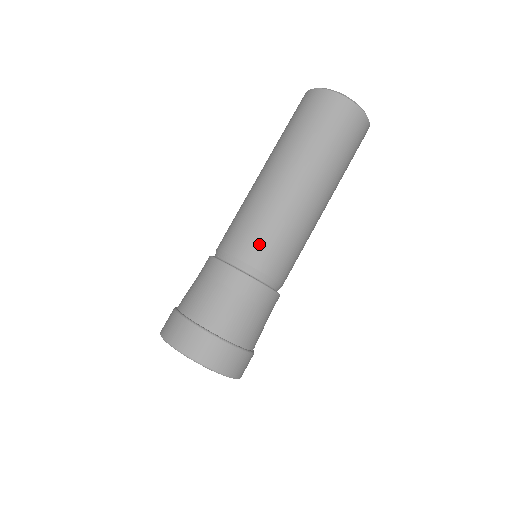
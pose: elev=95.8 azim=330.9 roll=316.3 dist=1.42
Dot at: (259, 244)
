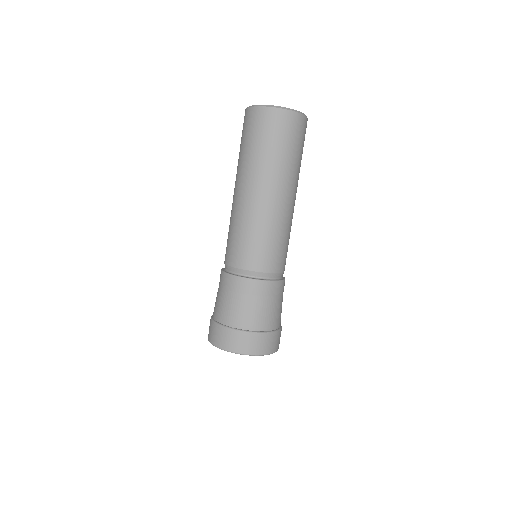
Dot at: (256, 253)
